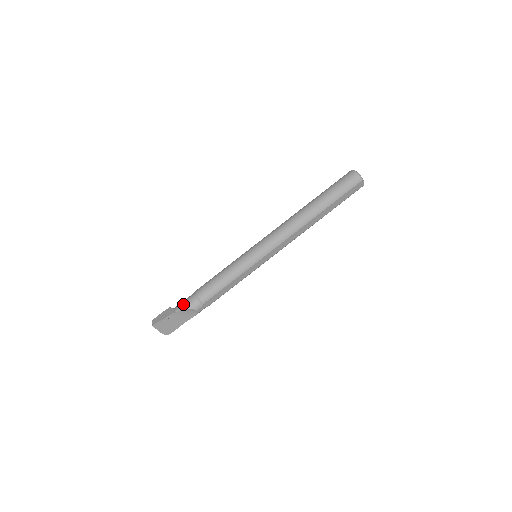
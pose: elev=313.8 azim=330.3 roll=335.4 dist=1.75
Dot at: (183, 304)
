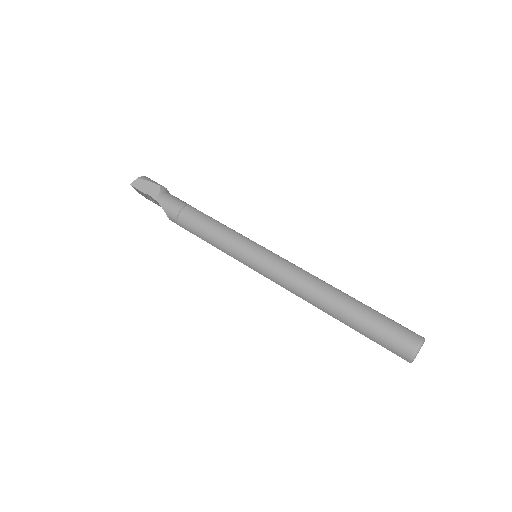
Dot at: (166, 202)
